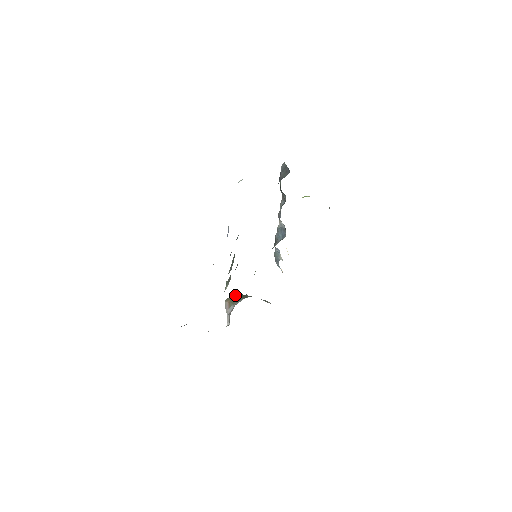
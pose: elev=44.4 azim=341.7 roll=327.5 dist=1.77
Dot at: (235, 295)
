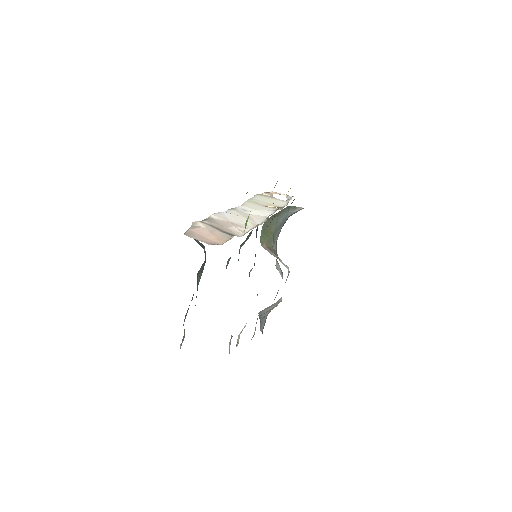
Dot at: (263, 230)
